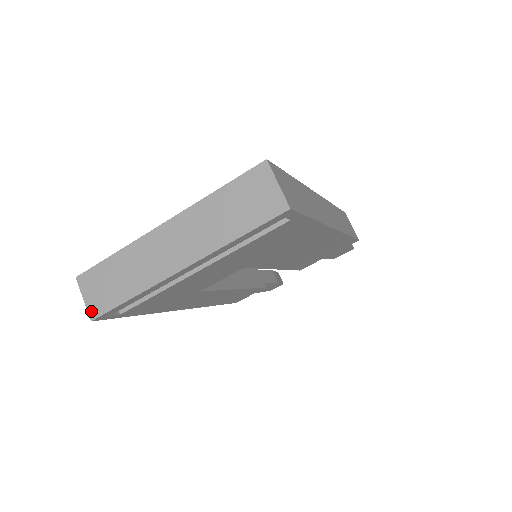
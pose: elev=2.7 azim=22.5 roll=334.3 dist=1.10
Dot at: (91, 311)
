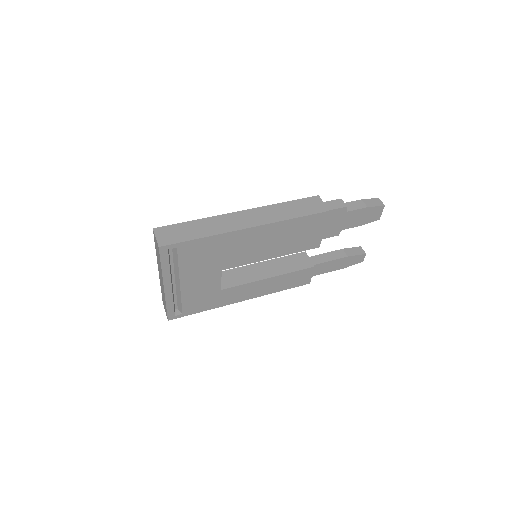
Dot at: occluded
